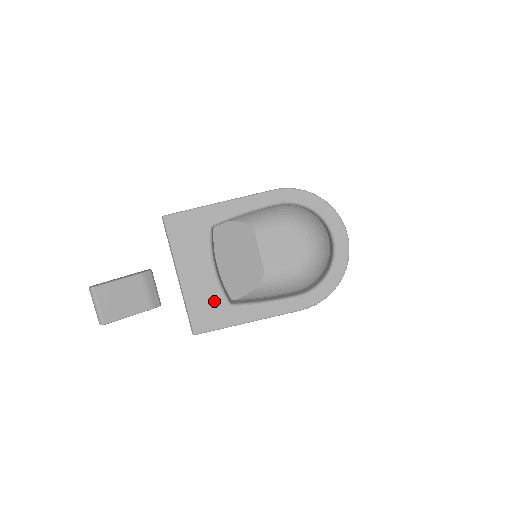
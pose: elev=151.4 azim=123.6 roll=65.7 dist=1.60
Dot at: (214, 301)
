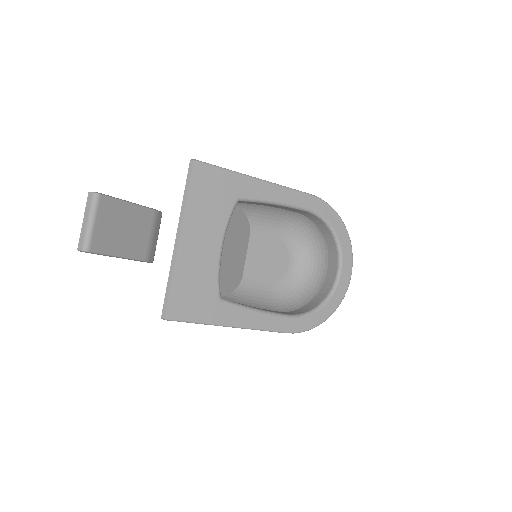
Dot at: (206, 286)
